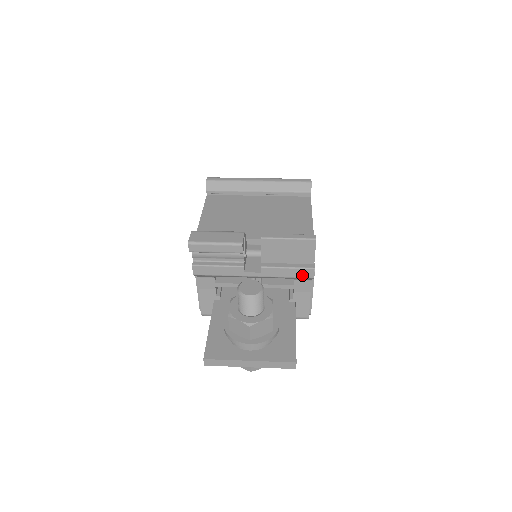
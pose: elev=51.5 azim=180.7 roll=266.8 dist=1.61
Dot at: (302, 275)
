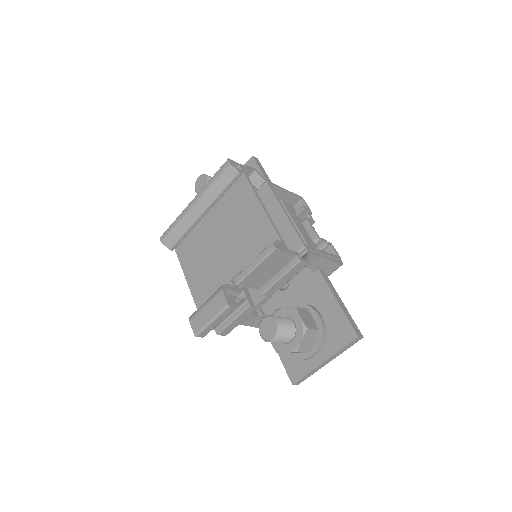
Dot at: (297, 270)
